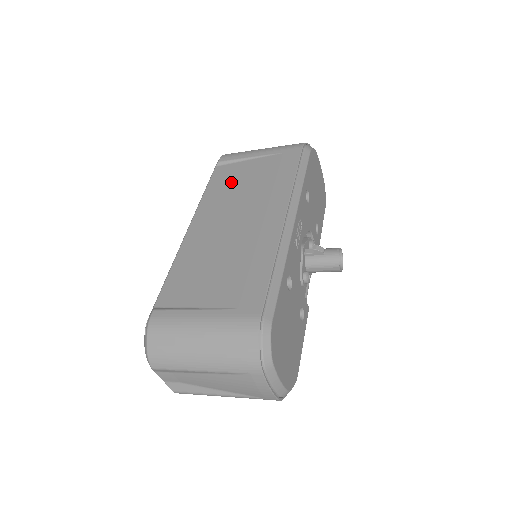
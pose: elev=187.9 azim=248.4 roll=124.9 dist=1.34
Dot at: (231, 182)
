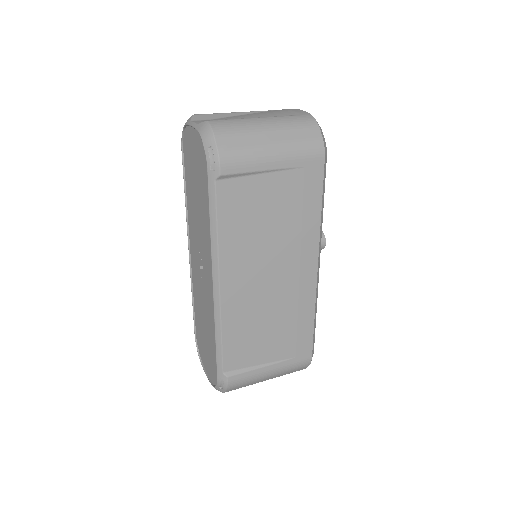
Dot at: (250, 216)
